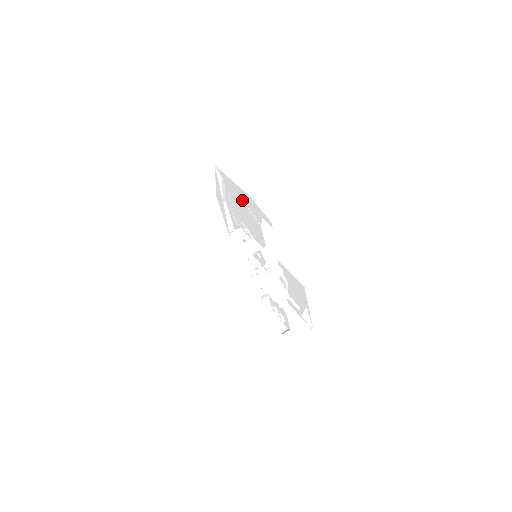
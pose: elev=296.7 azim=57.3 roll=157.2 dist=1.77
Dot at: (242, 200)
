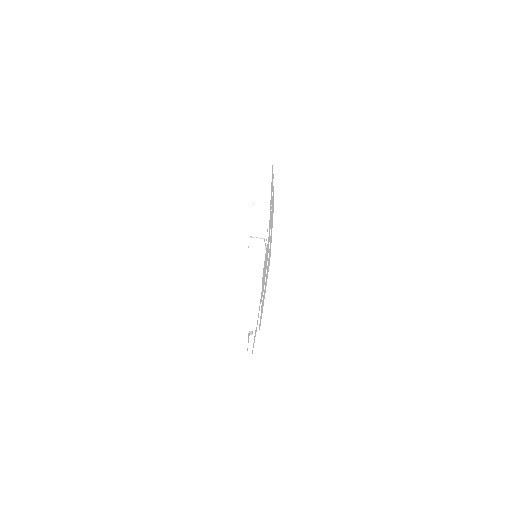
Dot at: occluded
